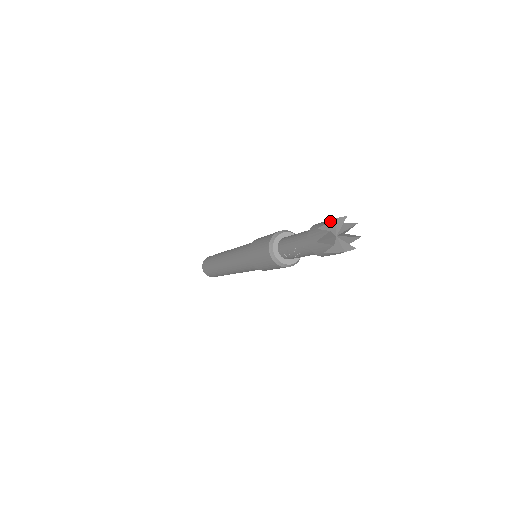
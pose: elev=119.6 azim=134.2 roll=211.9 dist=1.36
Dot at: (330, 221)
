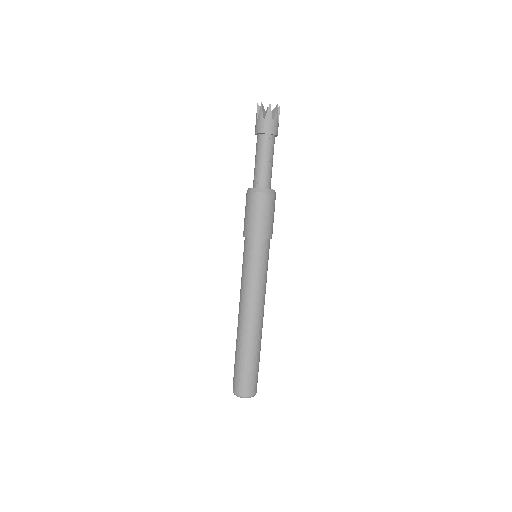
Dot at: (257, 108)
